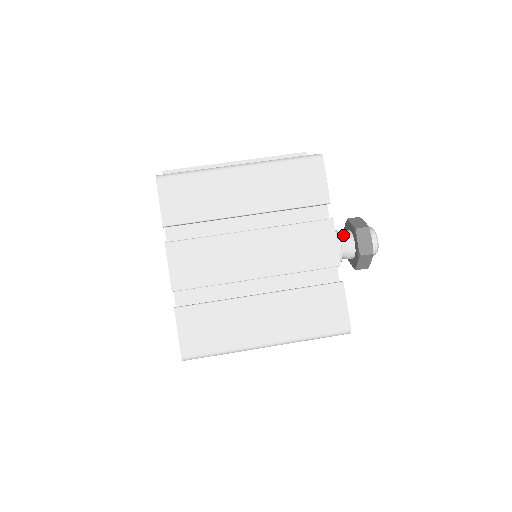
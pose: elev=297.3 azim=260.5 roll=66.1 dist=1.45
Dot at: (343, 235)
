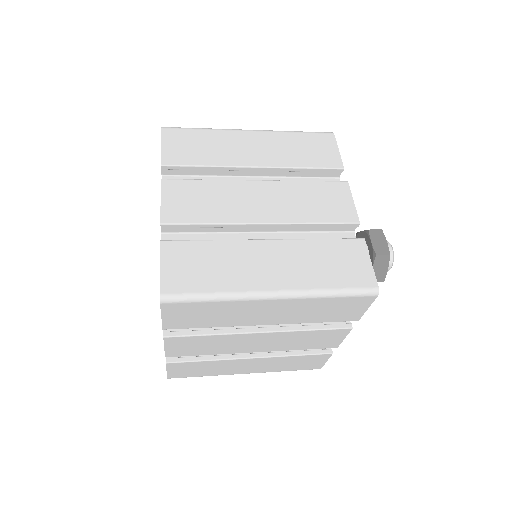
Dot at: occluded
